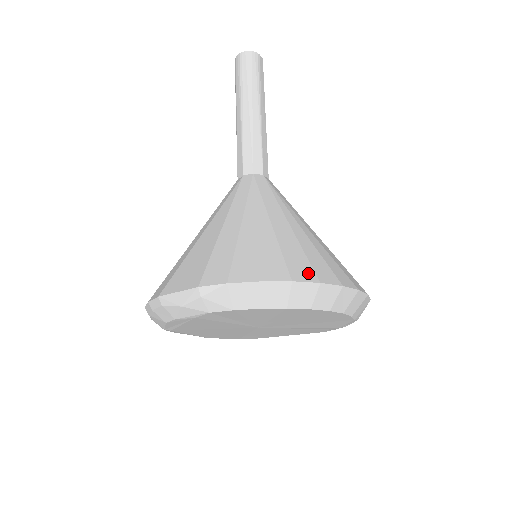
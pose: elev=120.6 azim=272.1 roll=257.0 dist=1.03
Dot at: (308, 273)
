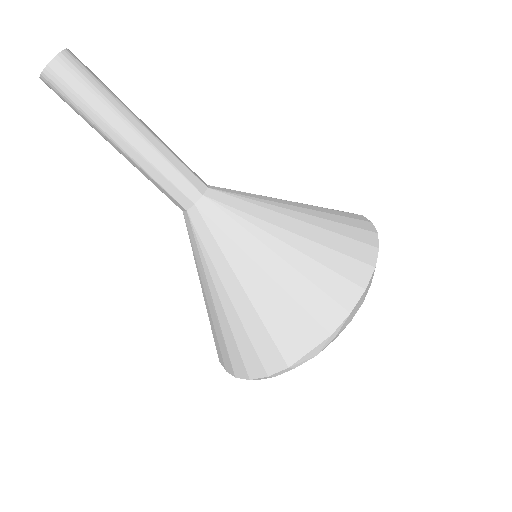
Dot at: (367, 249)
